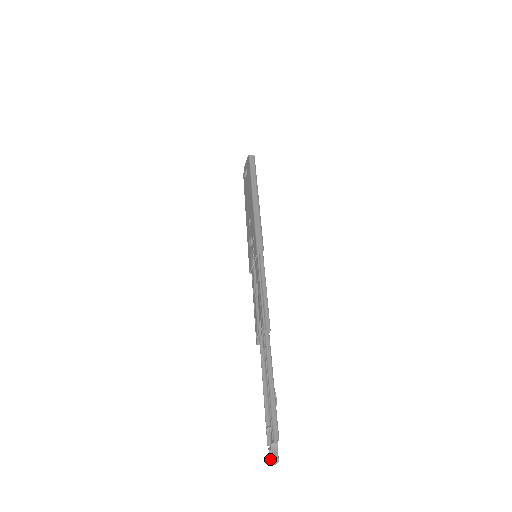
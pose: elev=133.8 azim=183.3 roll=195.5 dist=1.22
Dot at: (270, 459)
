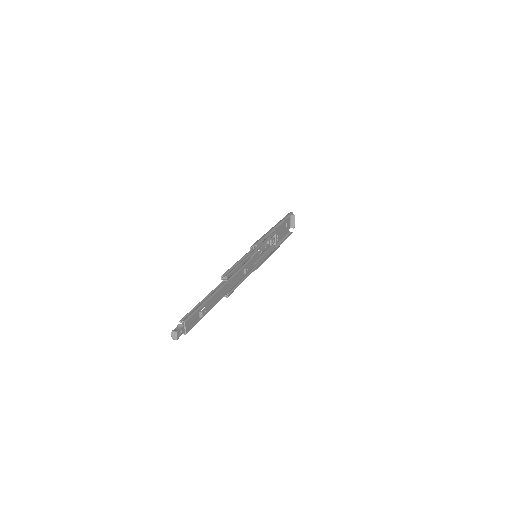
Dot at: (173, 334)
